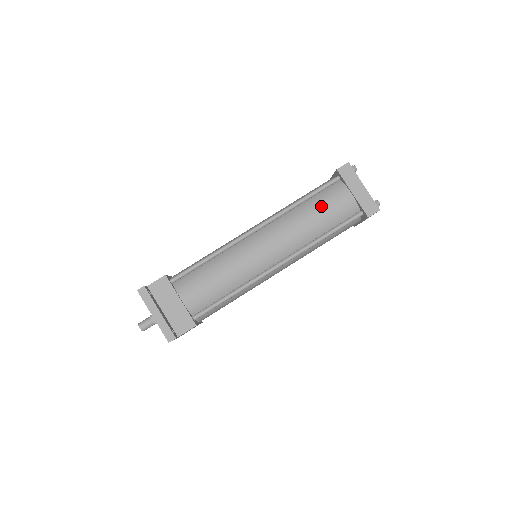
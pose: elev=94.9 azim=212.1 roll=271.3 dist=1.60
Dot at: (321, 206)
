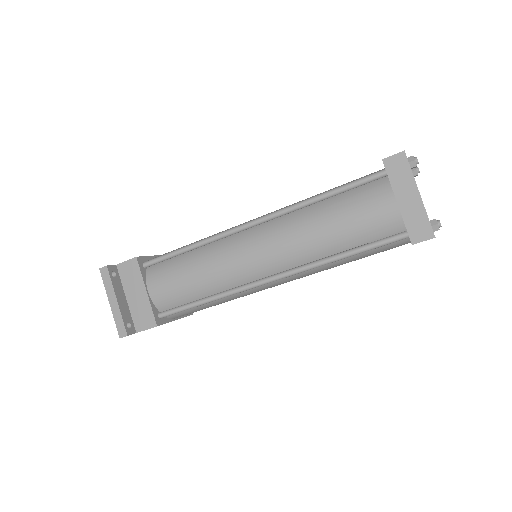
Dot at: (345, 211)
